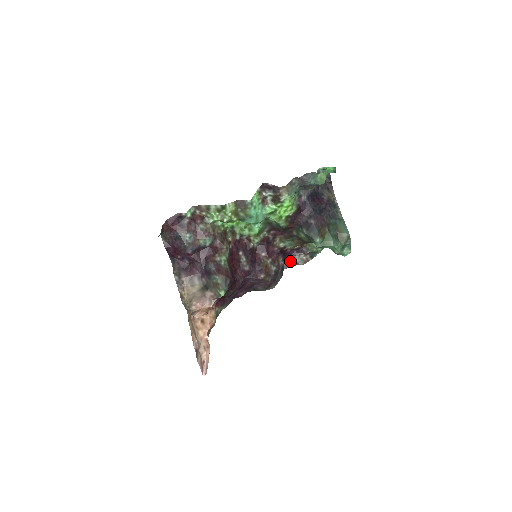
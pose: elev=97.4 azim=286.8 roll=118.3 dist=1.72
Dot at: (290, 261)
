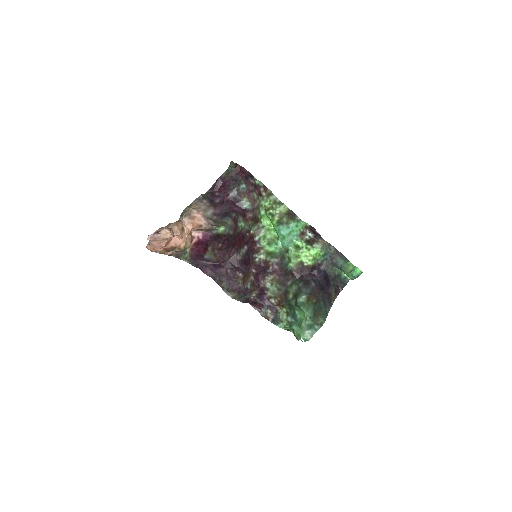
Dot at: (258, 304)
